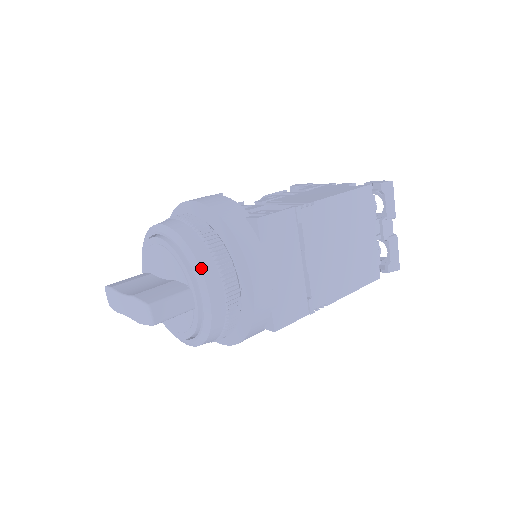
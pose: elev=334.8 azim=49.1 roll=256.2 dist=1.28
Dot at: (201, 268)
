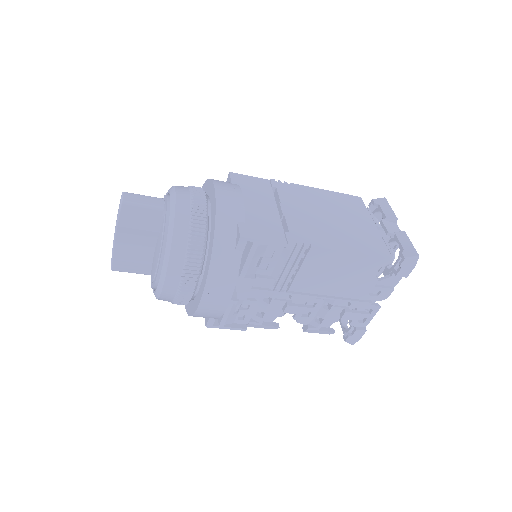
Dot at: (175, 187)
